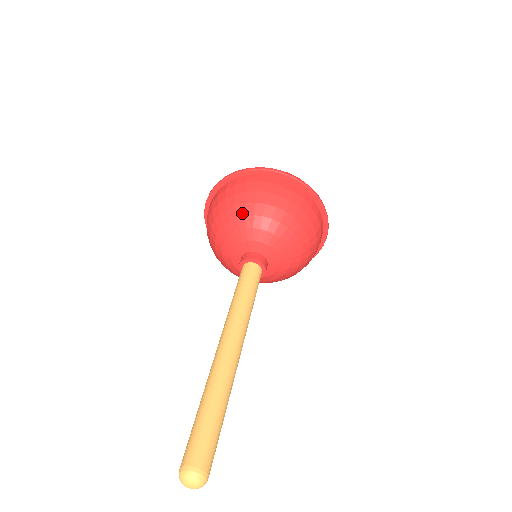
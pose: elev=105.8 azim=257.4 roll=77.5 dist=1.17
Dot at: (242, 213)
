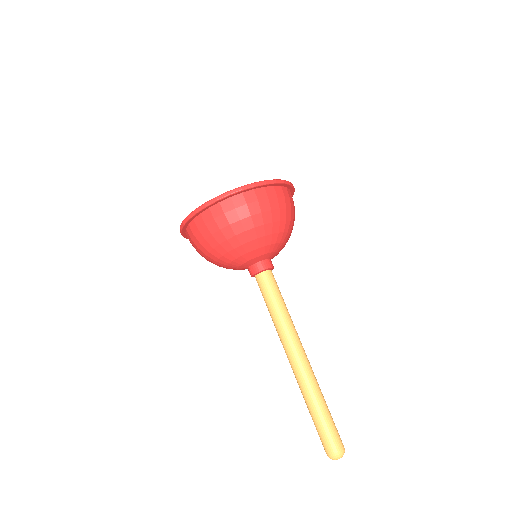
Dot at: (237, 244)
